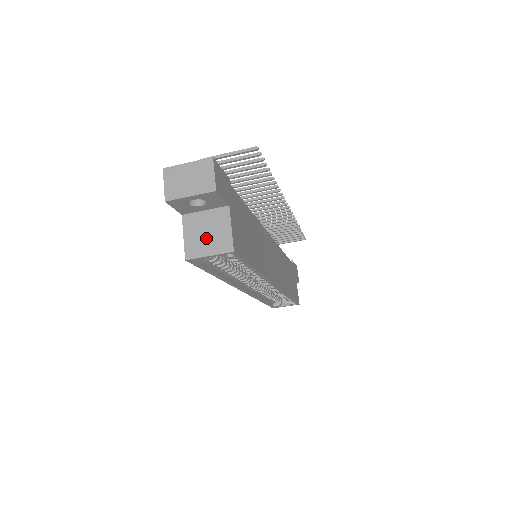
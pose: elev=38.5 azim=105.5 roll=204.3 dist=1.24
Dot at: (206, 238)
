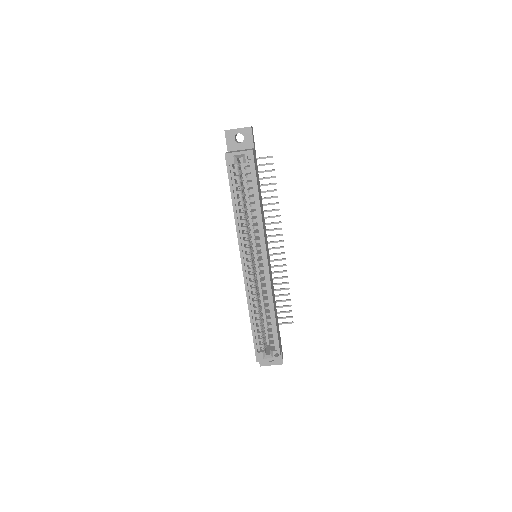
Dot at: occluded
